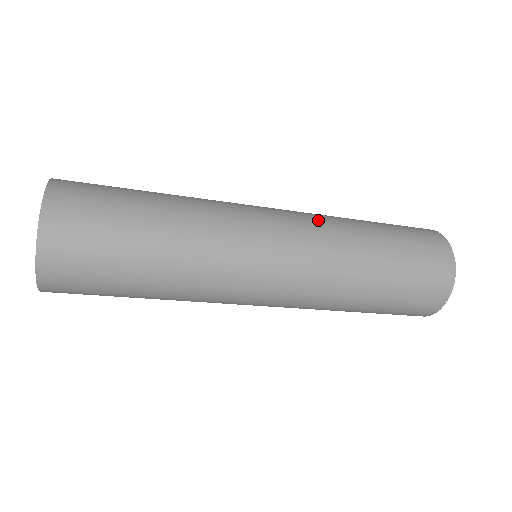
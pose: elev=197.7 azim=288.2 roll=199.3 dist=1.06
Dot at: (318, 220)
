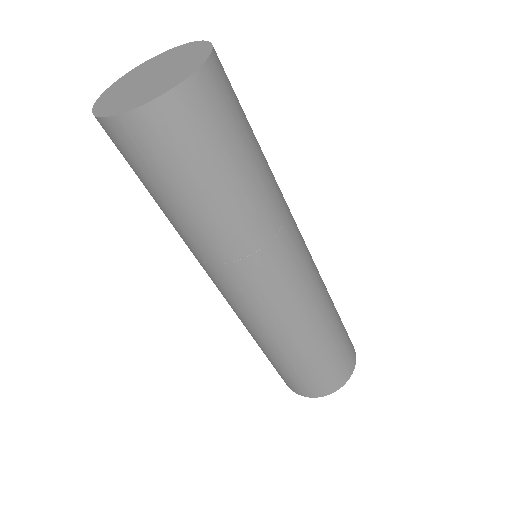
Dot at: occluded
